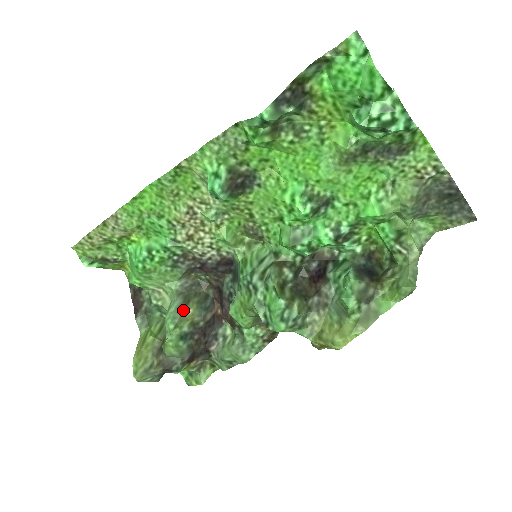
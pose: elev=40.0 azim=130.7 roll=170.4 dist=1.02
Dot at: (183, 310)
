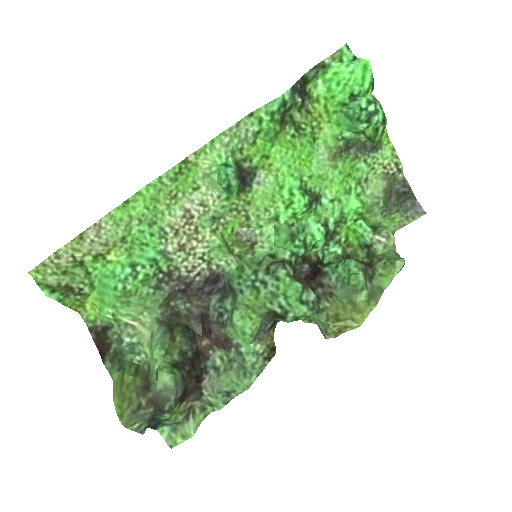
Dot at: (170, 336)
